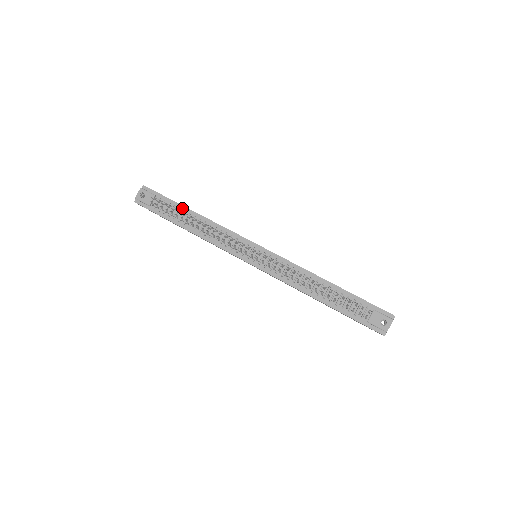
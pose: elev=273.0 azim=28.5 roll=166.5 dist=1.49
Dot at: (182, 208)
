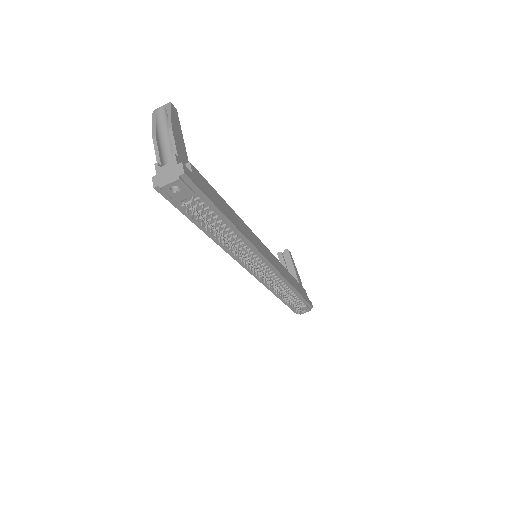
Dot at: (221, 216)
